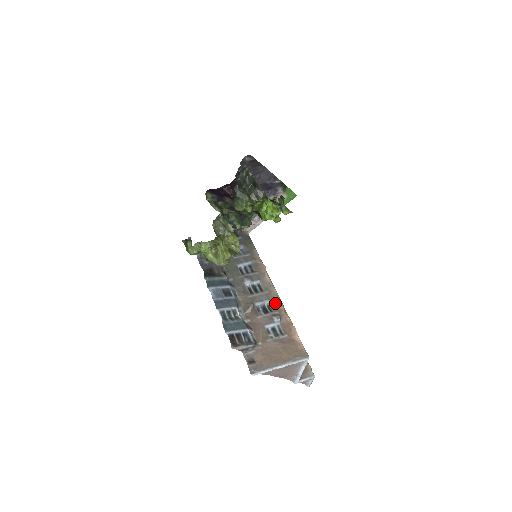
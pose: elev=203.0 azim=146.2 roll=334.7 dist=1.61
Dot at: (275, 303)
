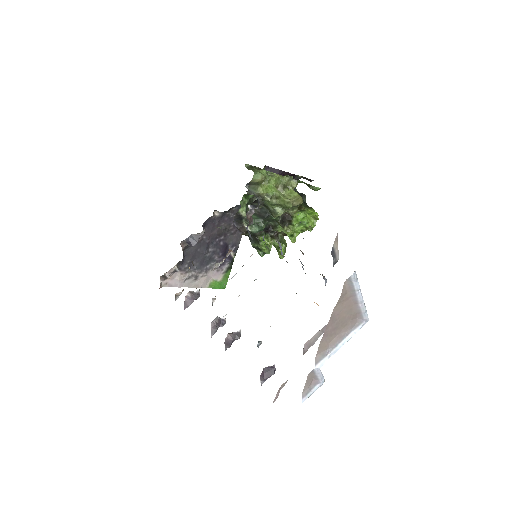
Dot at: occluded
